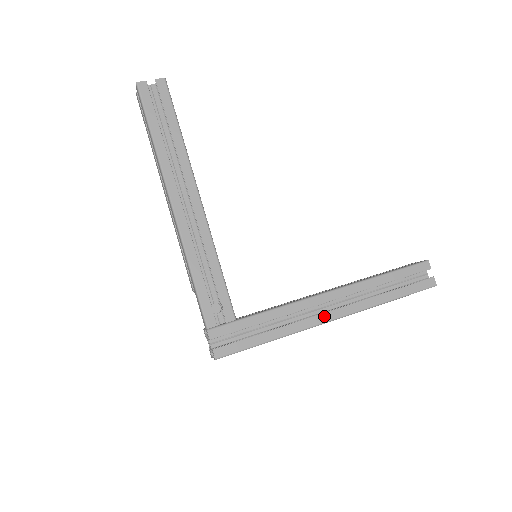
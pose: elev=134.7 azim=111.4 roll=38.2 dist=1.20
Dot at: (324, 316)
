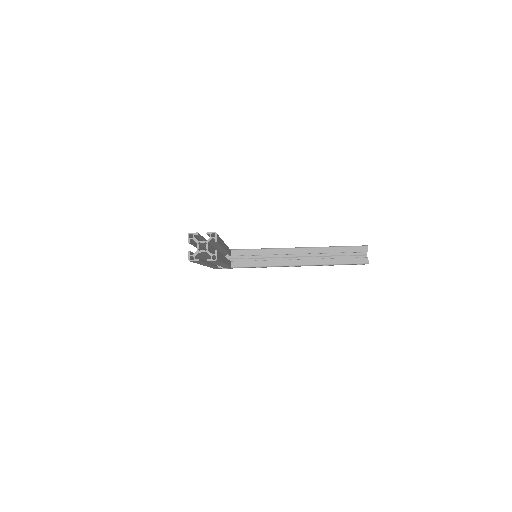
Dot at: occluded
